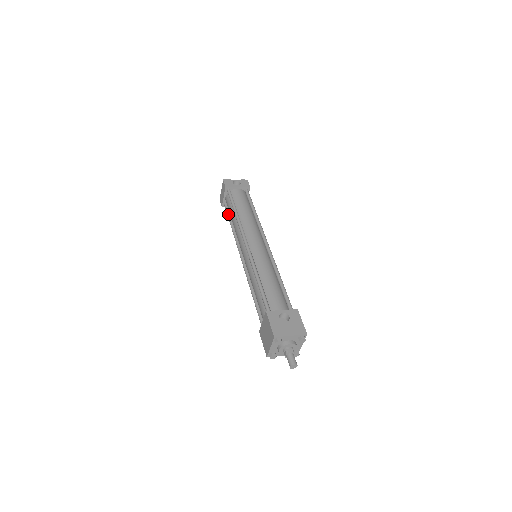
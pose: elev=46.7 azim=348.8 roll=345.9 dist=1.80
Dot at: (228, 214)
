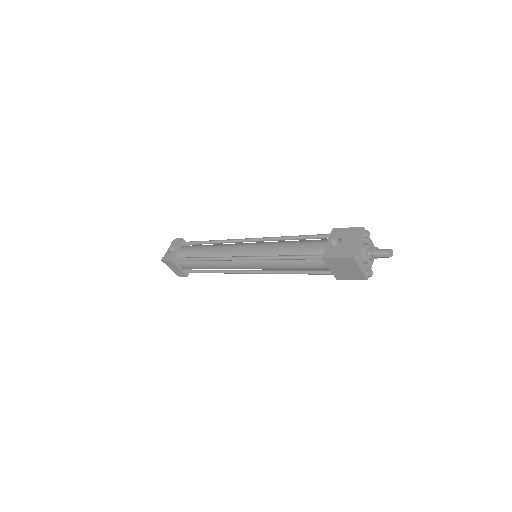
Dot at: (198, 272)
